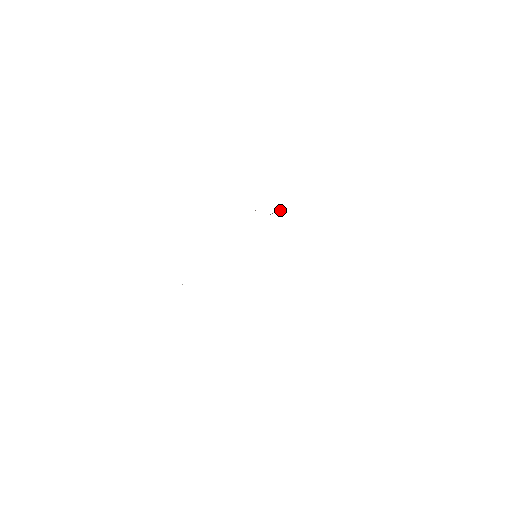
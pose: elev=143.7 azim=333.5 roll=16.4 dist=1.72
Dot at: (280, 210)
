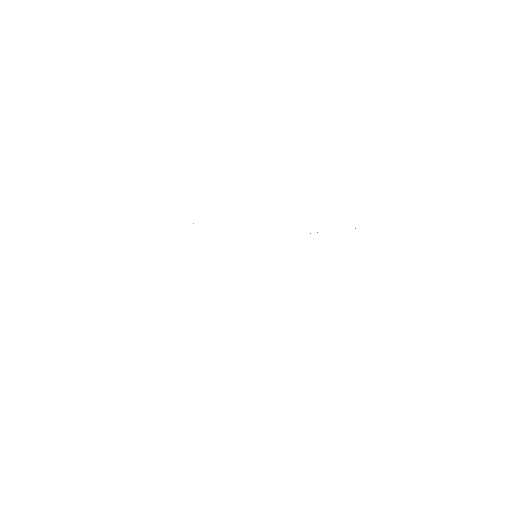
Dot at: occluded
